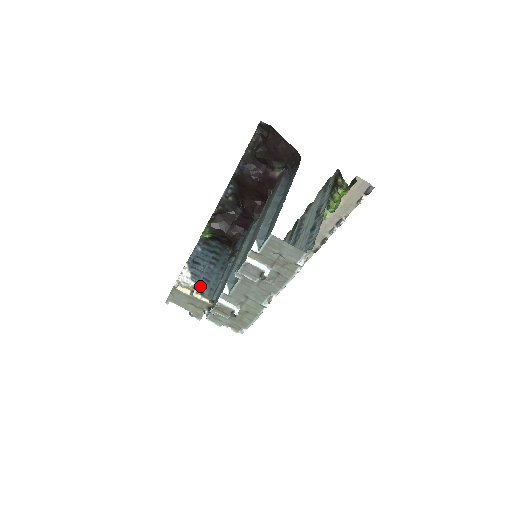
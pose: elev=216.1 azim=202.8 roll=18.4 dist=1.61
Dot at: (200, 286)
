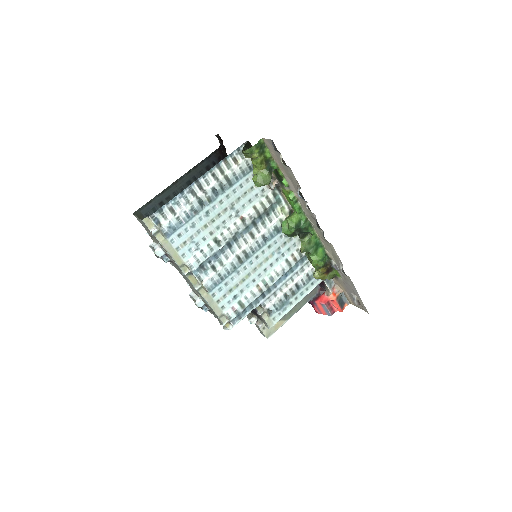
Dot at: occluded
